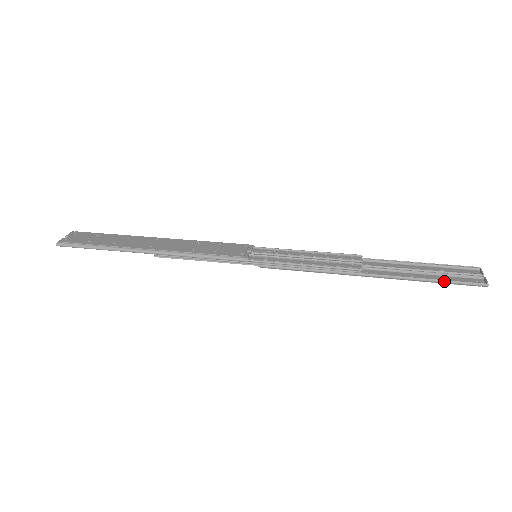
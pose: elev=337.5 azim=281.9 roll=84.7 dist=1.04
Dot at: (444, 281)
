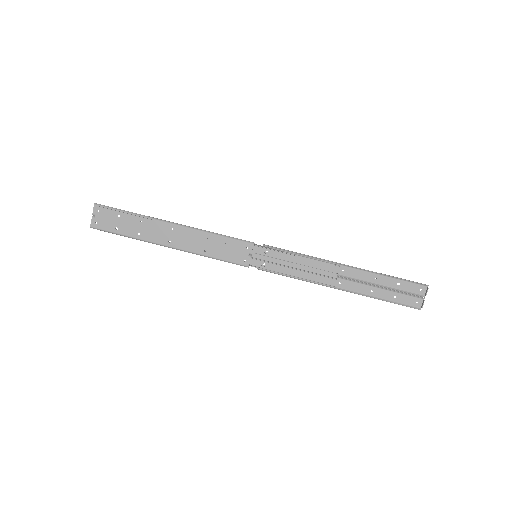
Dot at: occluded
